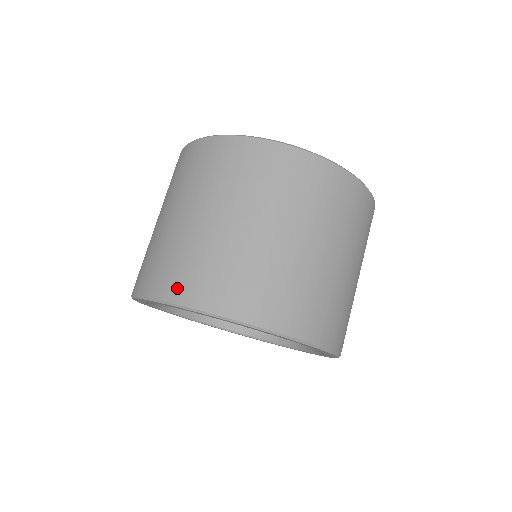
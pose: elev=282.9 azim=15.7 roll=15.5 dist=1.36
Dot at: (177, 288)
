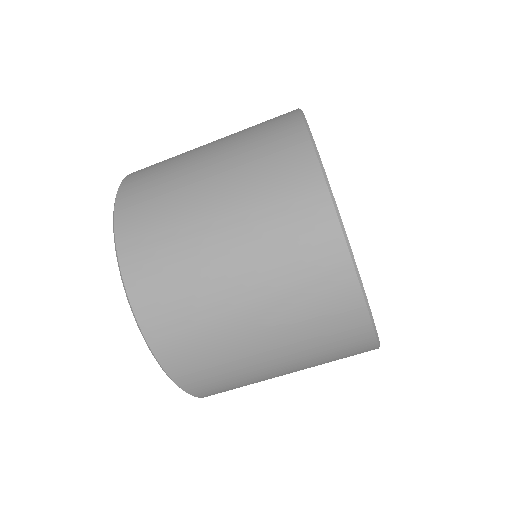
Dot at: (129, 208)
